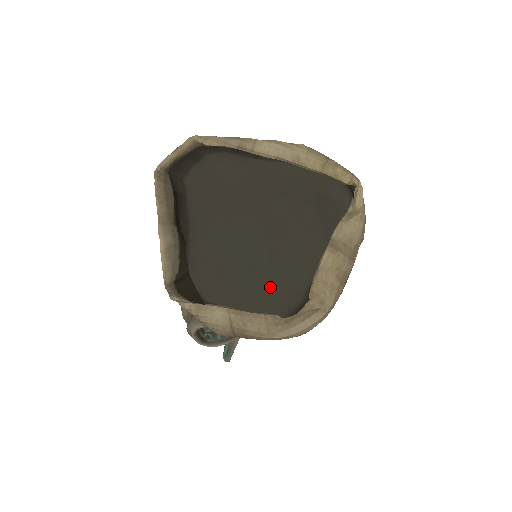
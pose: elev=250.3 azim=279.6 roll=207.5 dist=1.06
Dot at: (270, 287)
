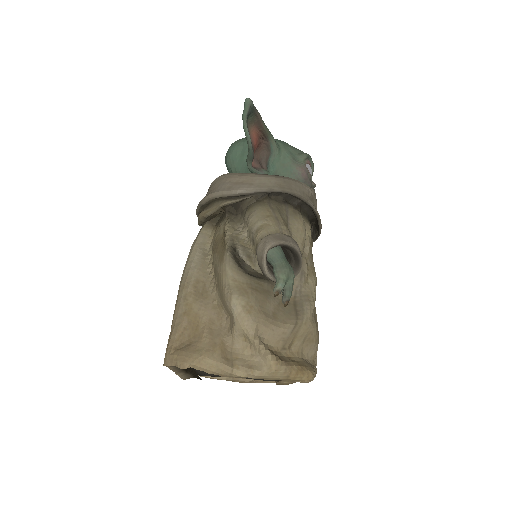
Dot at: occluded
